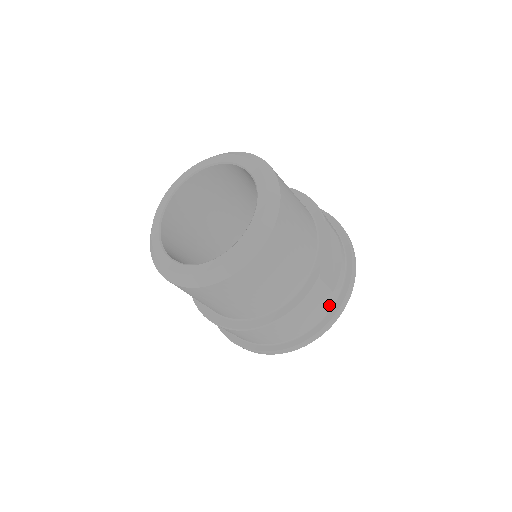
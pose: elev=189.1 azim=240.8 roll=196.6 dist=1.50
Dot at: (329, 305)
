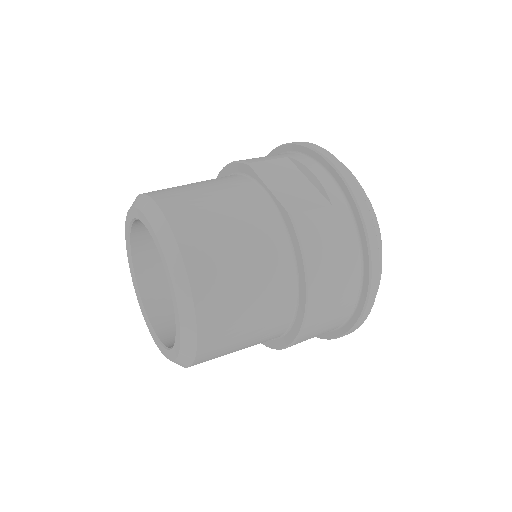
Dot at: (346, 218)
